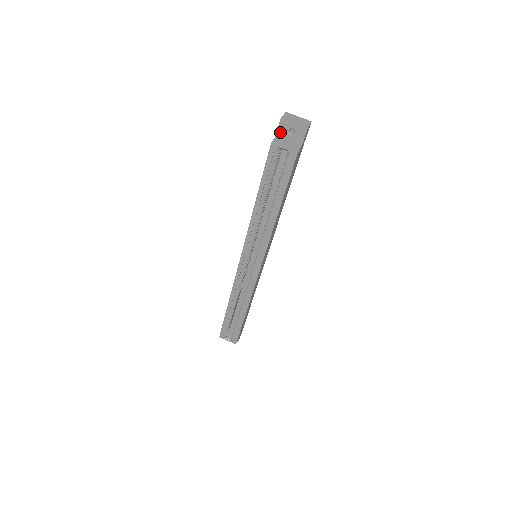
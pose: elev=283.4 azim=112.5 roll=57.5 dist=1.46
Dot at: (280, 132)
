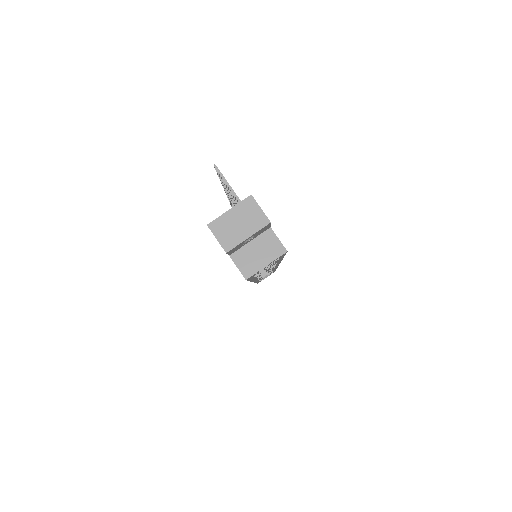
Dot at: (233, 252)
